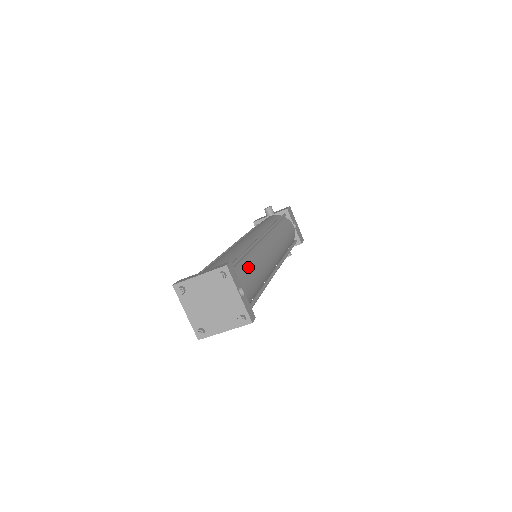
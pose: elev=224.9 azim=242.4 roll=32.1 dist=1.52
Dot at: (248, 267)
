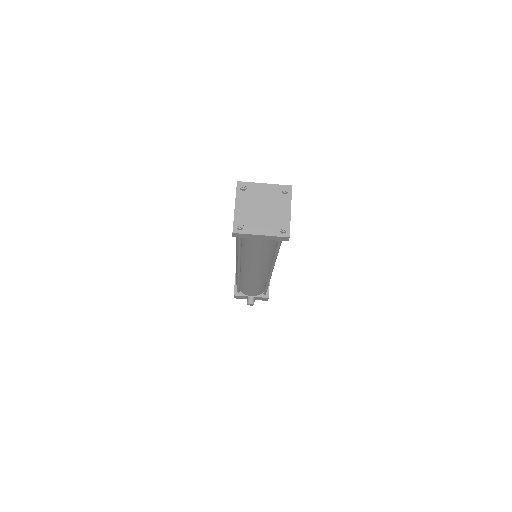
Dot at: occluded
